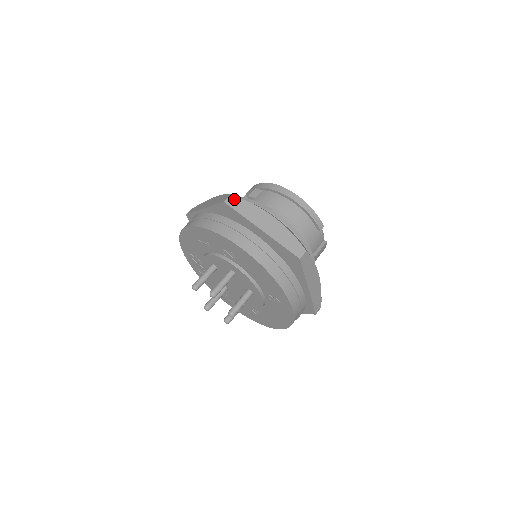
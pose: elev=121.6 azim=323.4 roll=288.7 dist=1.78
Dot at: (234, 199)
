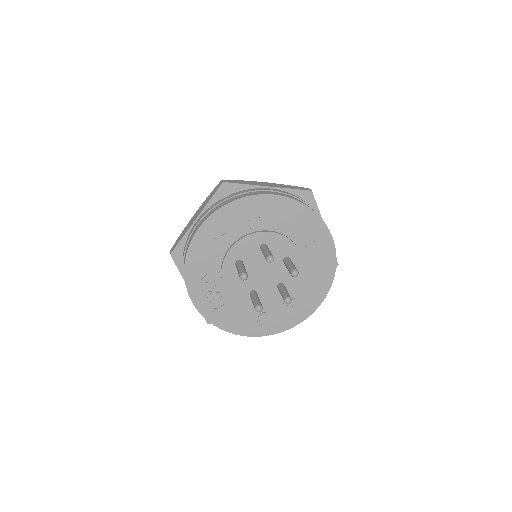
Dot at: (228, 180)
